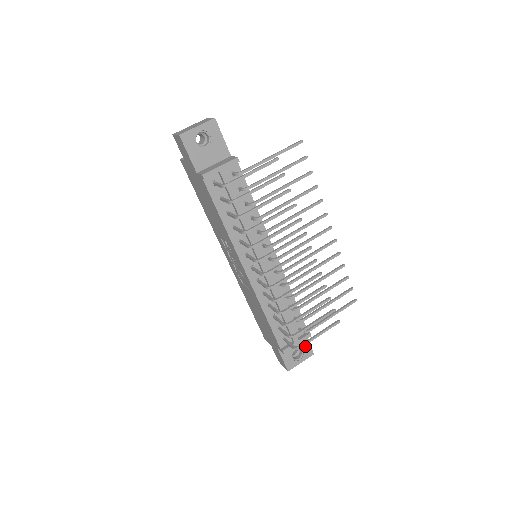
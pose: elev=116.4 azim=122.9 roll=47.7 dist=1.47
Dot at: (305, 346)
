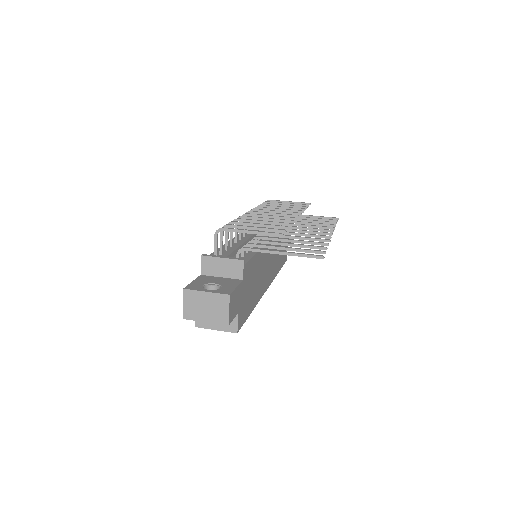
Dot at: (228, 287)
